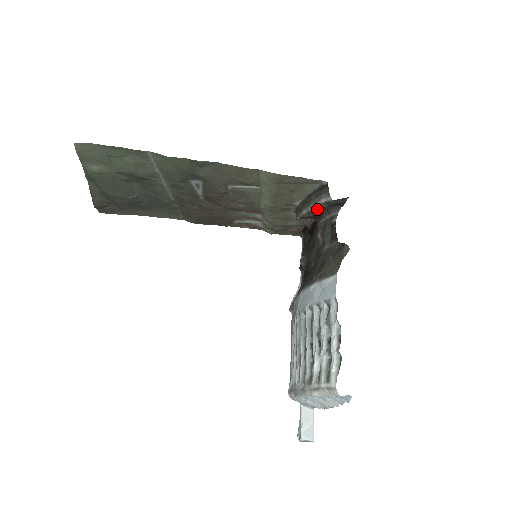
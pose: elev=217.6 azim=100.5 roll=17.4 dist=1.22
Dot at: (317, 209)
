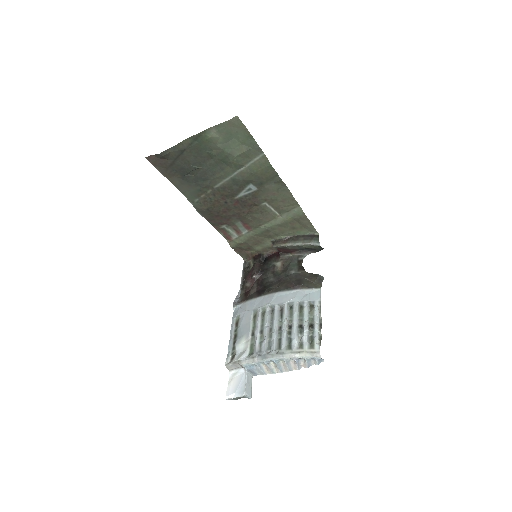
Dot at: (301, 247)
